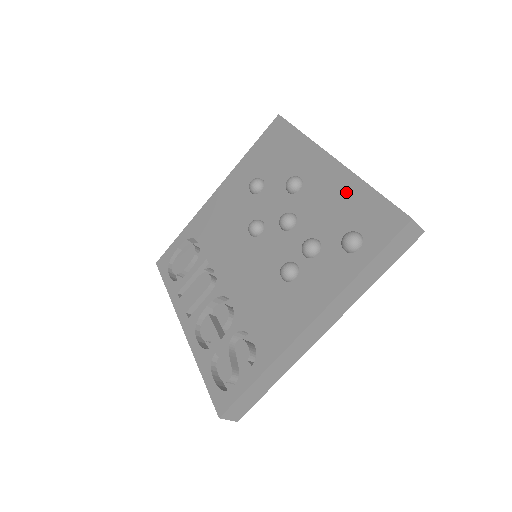
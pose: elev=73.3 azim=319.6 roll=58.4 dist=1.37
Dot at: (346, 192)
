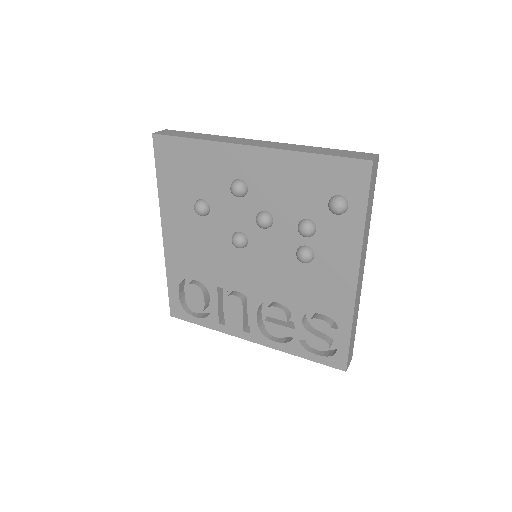
Dot at: (295, 169)
